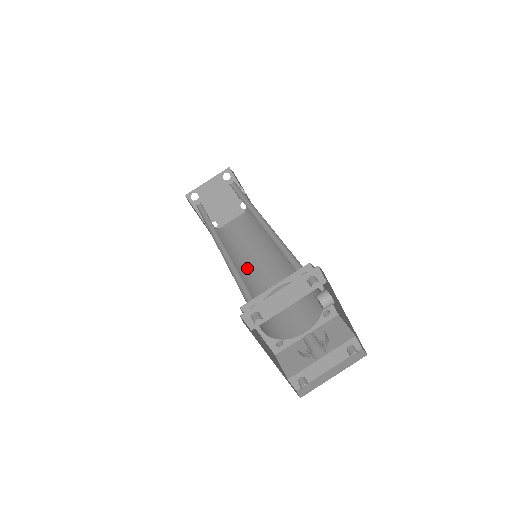
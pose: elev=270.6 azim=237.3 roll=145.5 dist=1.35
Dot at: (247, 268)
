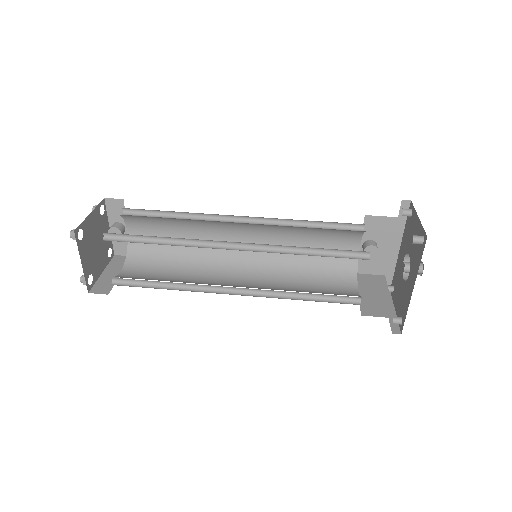
Dot at: (225, 285)
